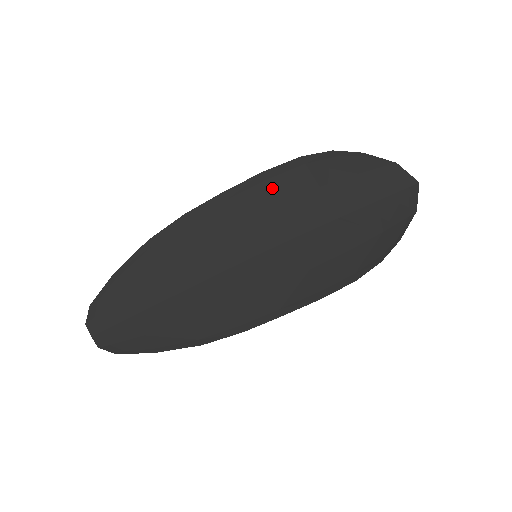
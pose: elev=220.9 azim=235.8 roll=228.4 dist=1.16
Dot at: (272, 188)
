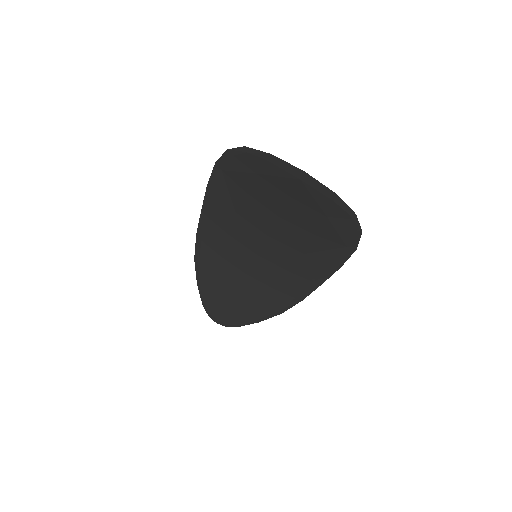
Dot at: (221, 199)
